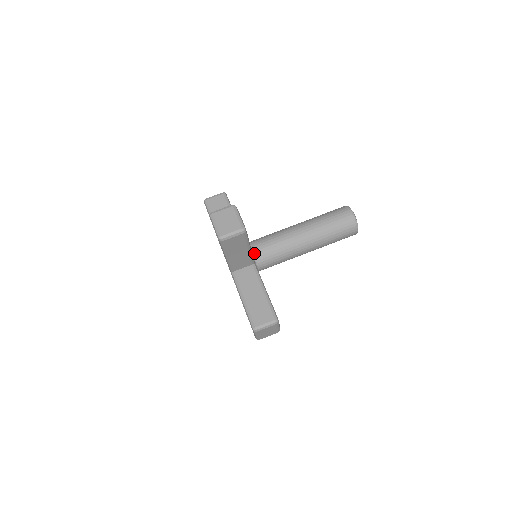
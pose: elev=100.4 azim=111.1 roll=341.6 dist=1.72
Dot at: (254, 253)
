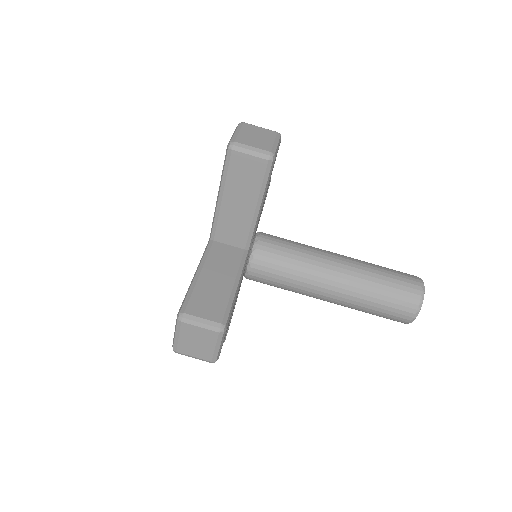
Dot at: (248, 275)
